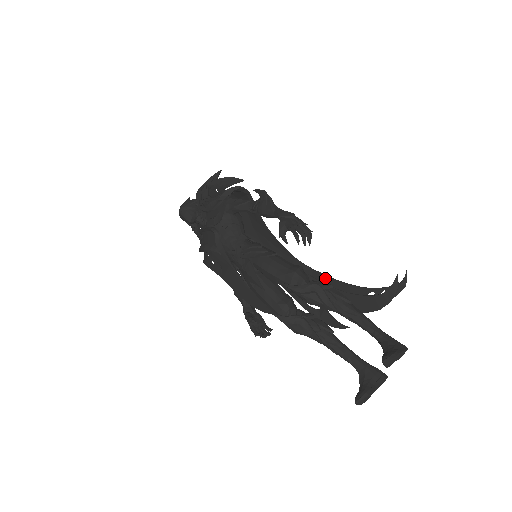
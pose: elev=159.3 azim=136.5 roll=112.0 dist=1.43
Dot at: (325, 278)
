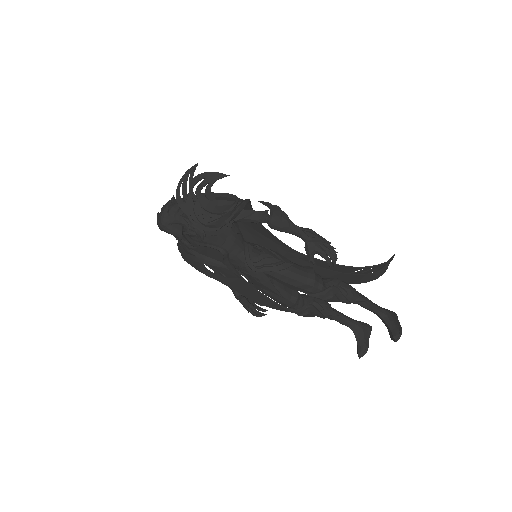
Dot at: (320, 262)
